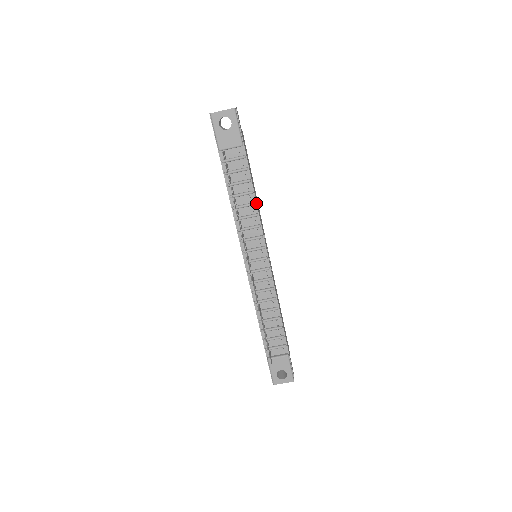
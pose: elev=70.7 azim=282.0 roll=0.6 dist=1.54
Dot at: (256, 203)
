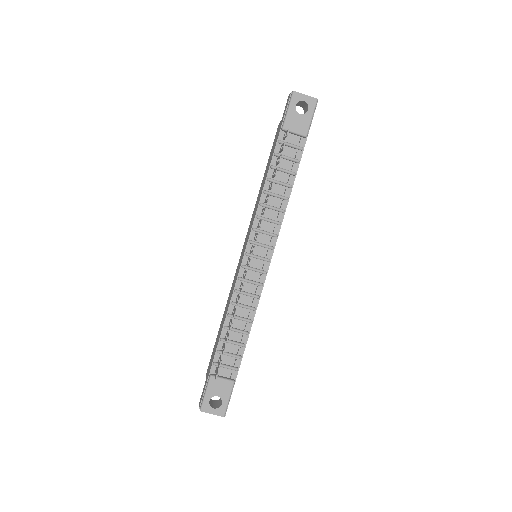
Dot at: (288, 199)
